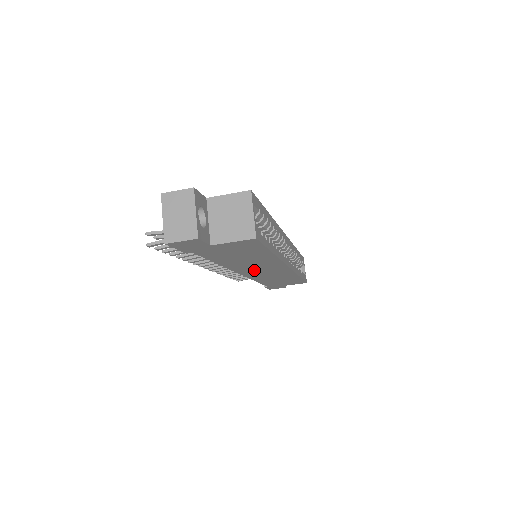
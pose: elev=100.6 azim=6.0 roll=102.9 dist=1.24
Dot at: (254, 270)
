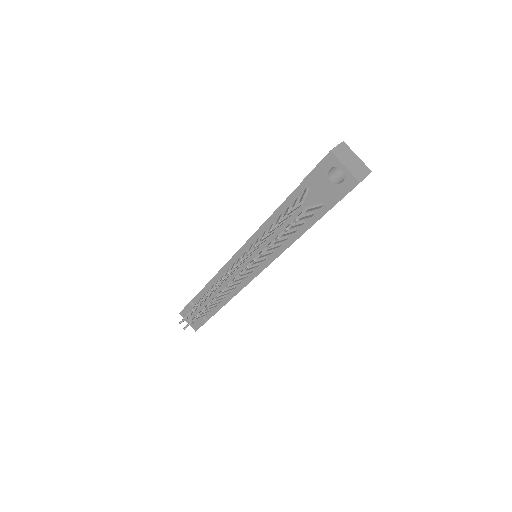
Dot at: occluded
